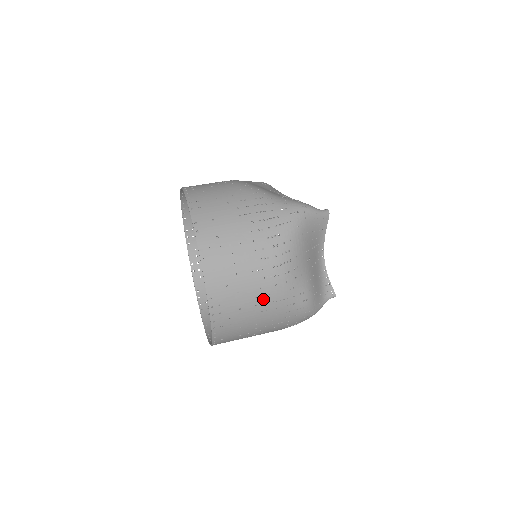
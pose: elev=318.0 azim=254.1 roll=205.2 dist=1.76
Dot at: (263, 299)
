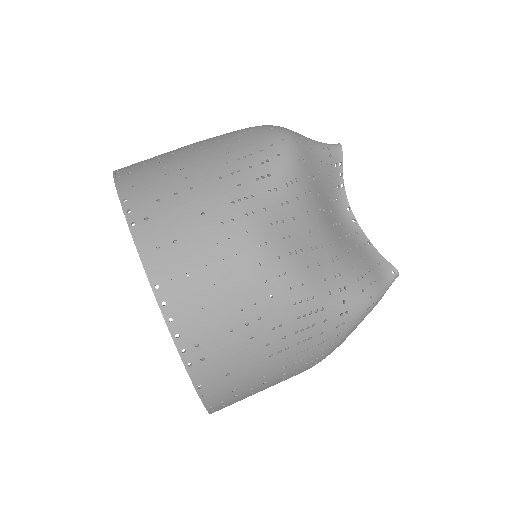
Dot at: occluded
